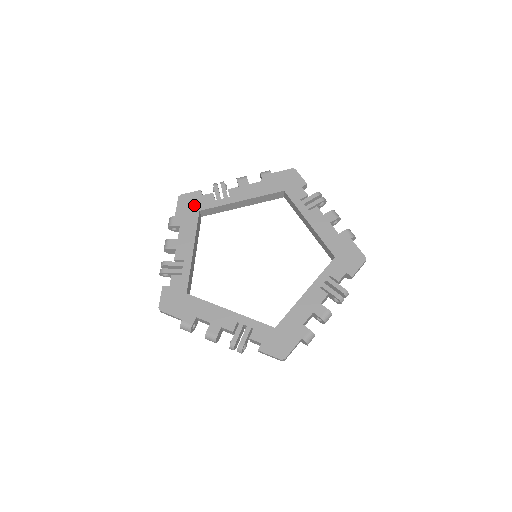
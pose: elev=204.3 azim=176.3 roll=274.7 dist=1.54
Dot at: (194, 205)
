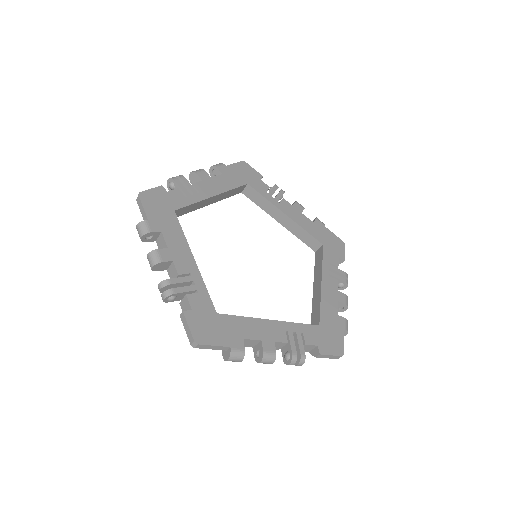
Dot at: (164, 204)
